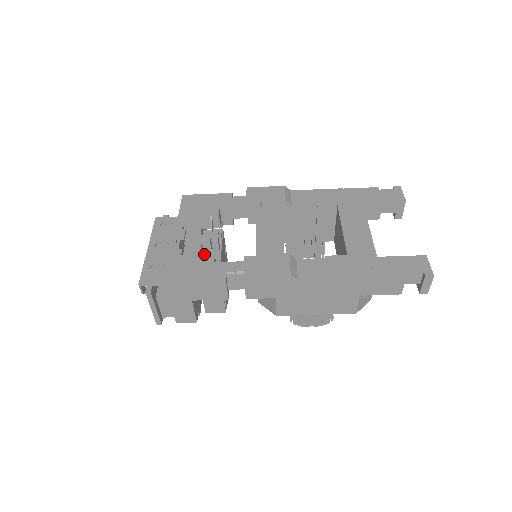
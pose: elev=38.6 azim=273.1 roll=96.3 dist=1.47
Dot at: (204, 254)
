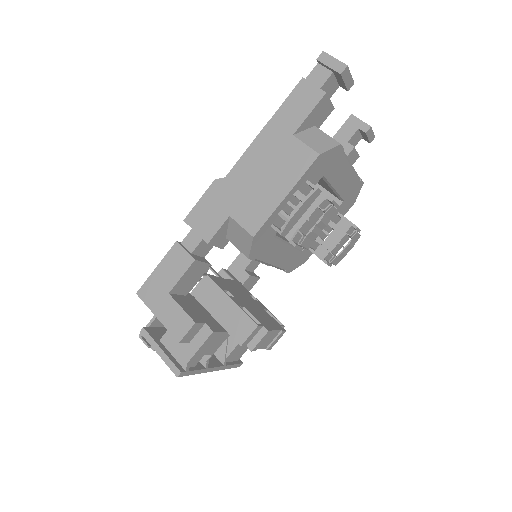
Dot at: occluded
